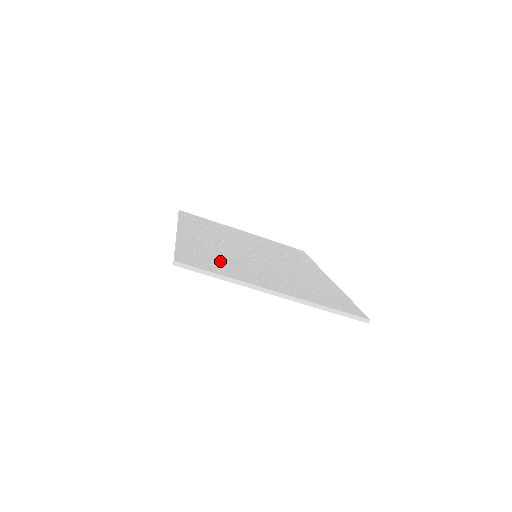
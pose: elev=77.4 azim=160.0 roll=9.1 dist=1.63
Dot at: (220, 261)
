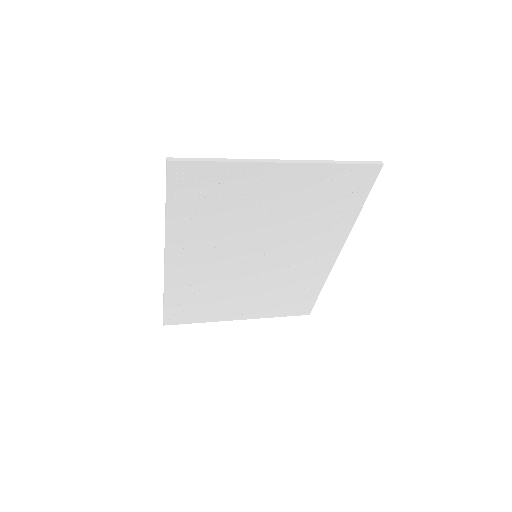
Dot at: (216, 198)
